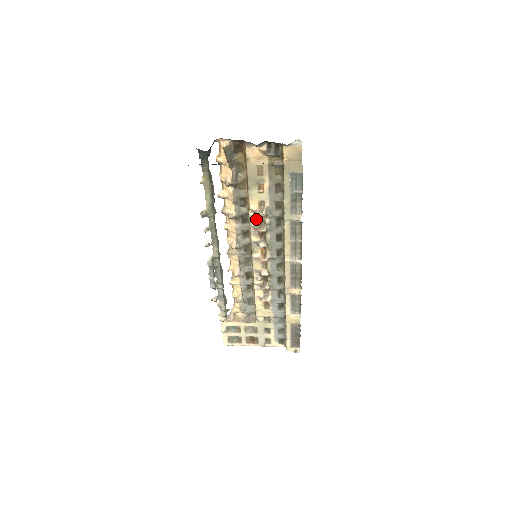
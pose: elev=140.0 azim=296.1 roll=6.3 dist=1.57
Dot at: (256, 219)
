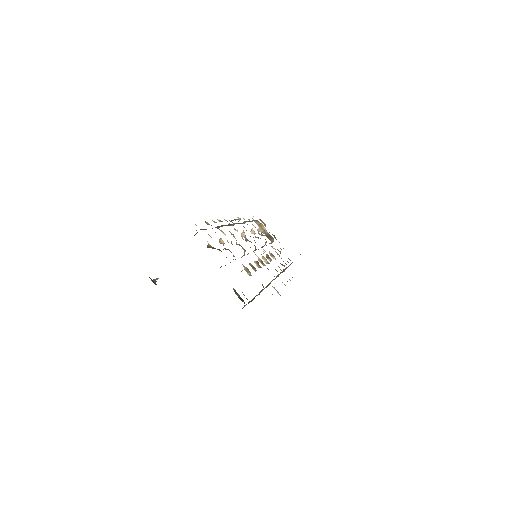
Dot at: occluded
